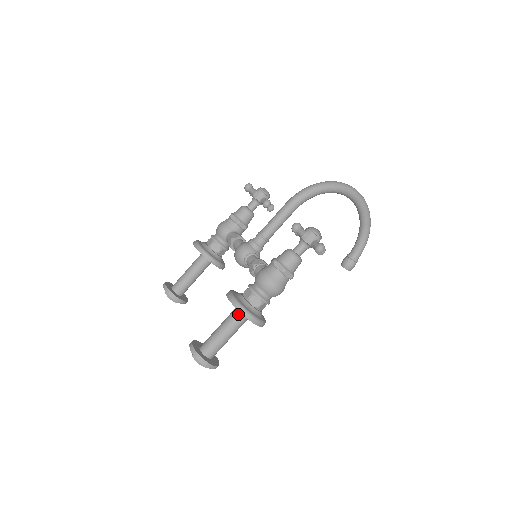
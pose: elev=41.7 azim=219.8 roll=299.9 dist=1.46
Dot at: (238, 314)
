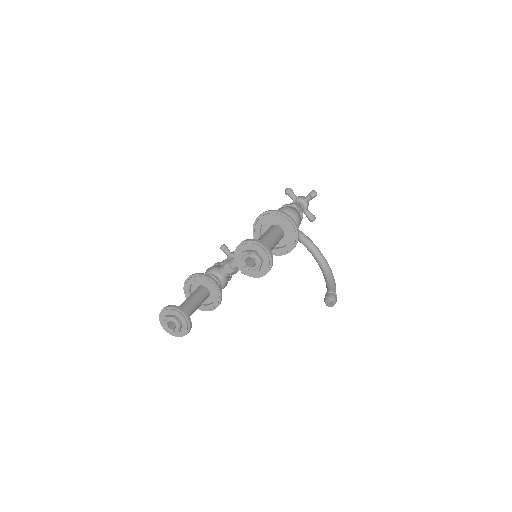
Dot at: (272, 228)
